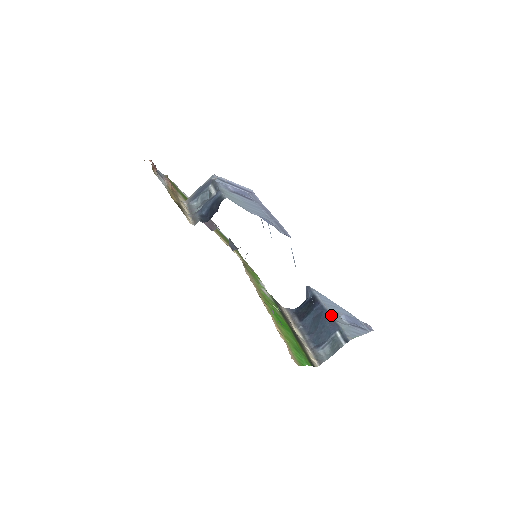
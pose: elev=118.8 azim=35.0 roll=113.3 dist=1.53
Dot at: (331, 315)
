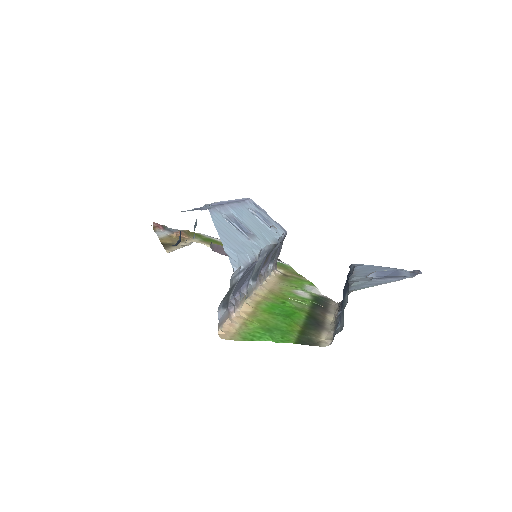
Dot at: (349, 279)
